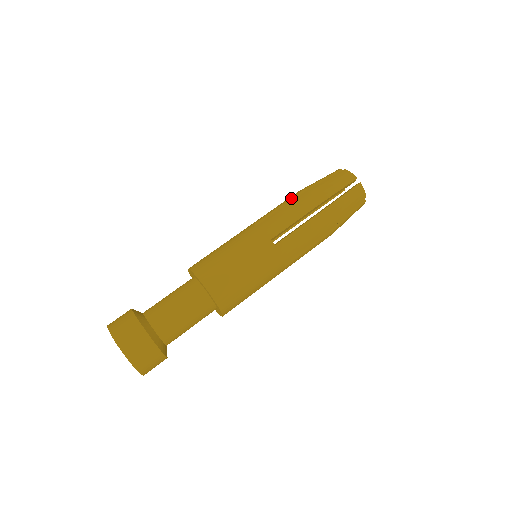
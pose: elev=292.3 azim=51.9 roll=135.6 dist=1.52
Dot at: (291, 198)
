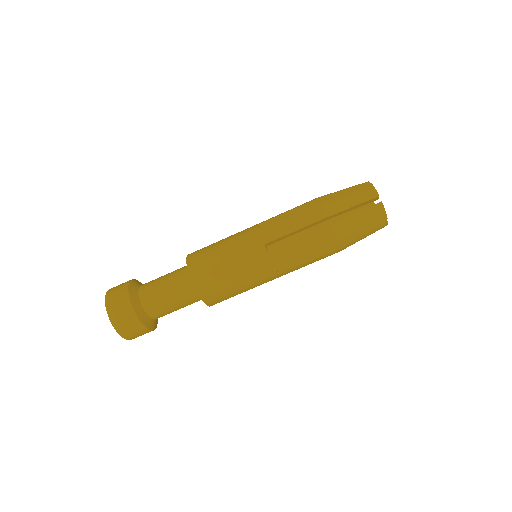
Dot at: (312, 223)
